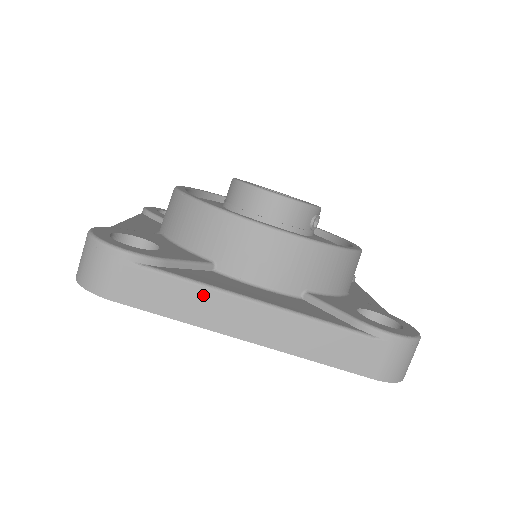
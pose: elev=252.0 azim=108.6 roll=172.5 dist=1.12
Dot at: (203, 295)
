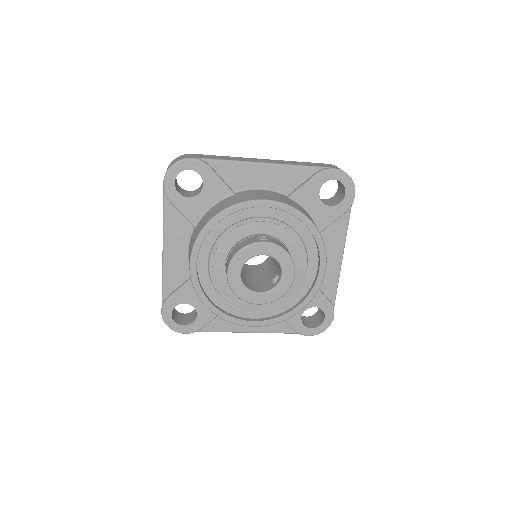
Dot at: occluded
